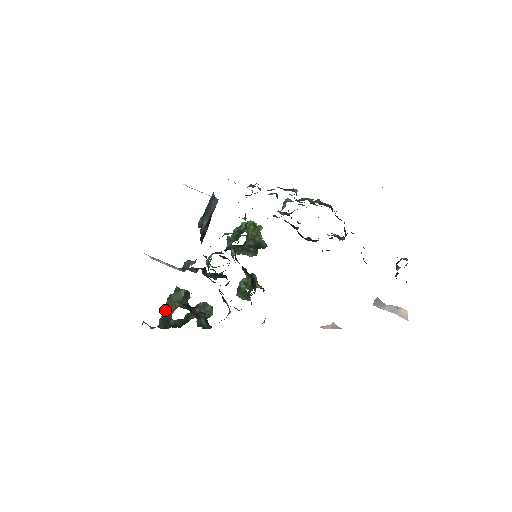
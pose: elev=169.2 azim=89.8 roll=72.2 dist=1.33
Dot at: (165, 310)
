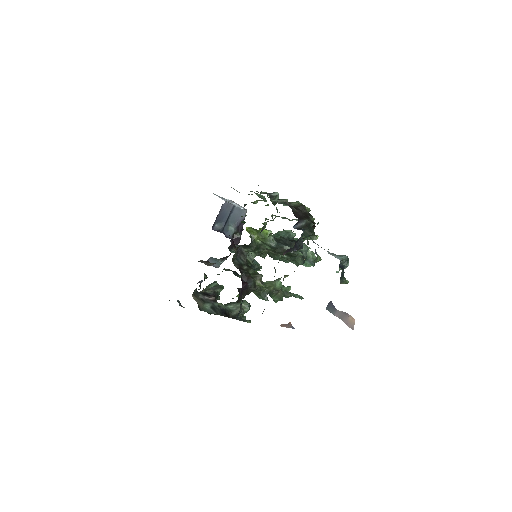
Dot at: occluded
